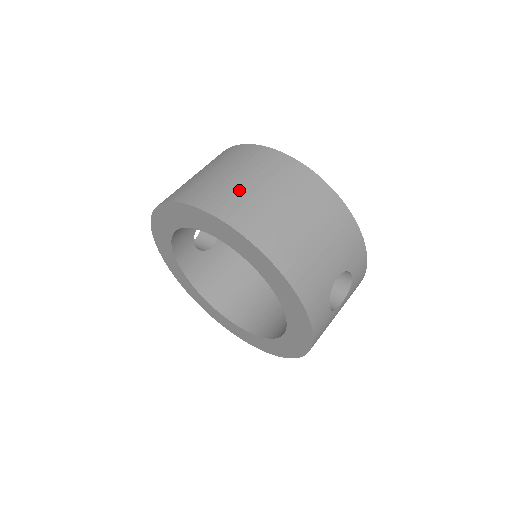
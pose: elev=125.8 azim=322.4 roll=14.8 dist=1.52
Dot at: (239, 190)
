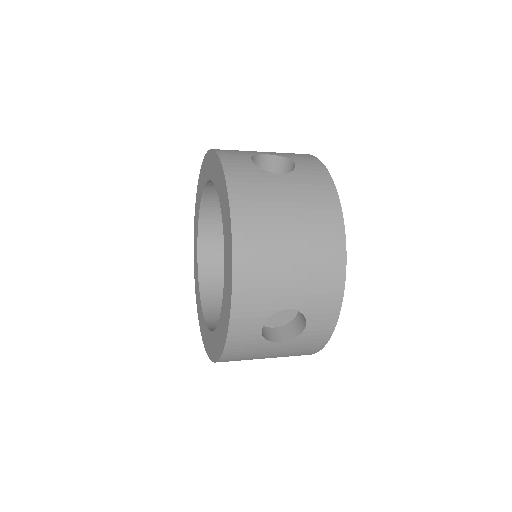
Dot at: occluded
